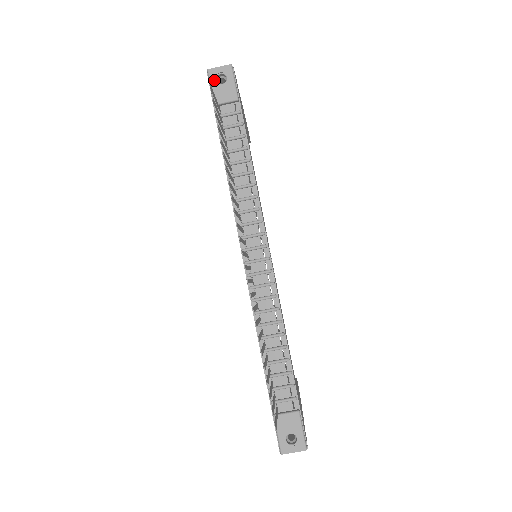
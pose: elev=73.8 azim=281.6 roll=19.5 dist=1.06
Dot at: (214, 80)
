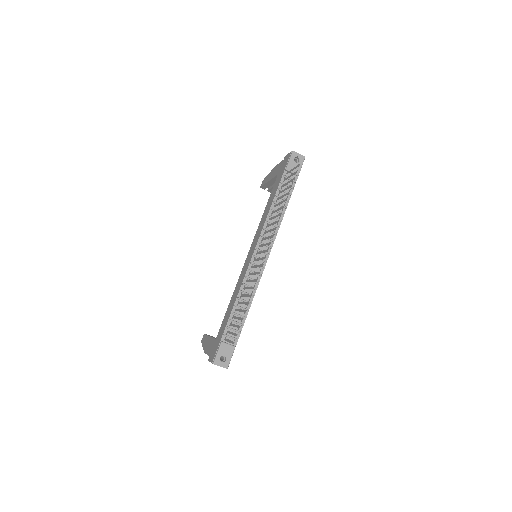
Dot at: (293, 158)
